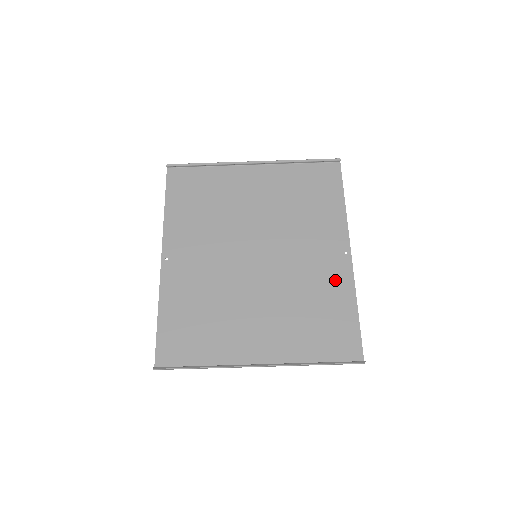
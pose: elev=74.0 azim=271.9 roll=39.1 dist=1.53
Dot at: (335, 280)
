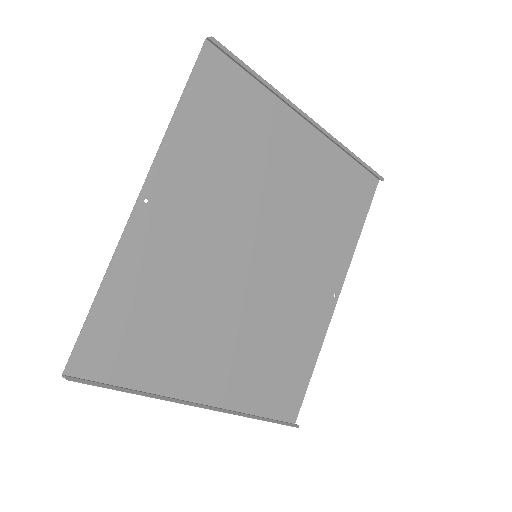
Dot at: (313, 323)
